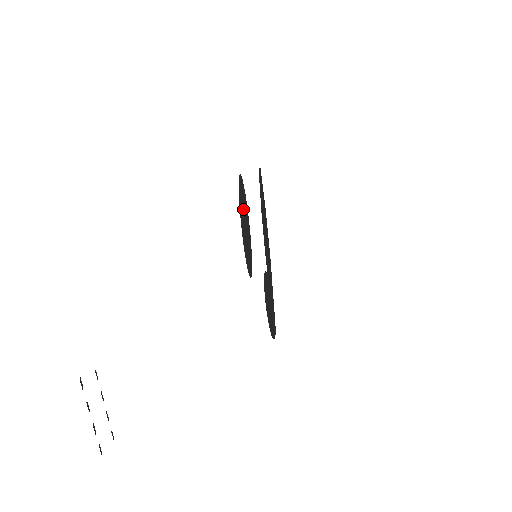
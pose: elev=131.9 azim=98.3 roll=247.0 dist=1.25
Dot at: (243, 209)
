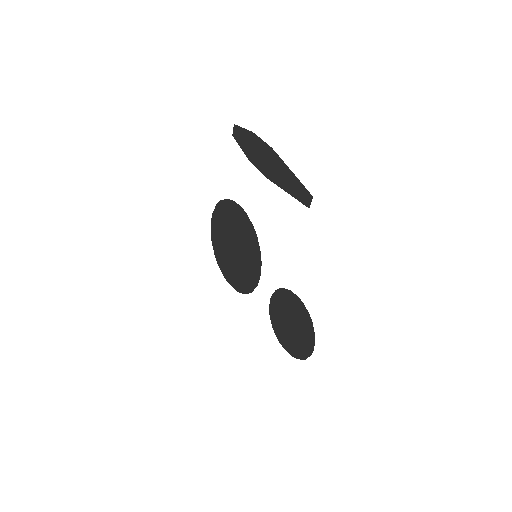
Dot at: (226, 236)
